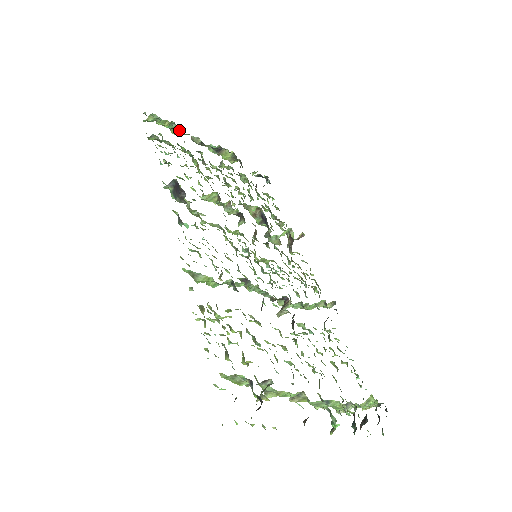
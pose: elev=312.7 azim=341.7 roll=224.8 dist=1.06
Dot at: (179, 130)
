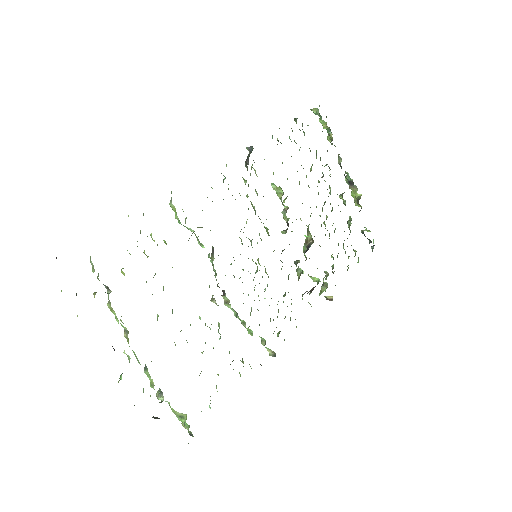
Dot at: (332, 140)
